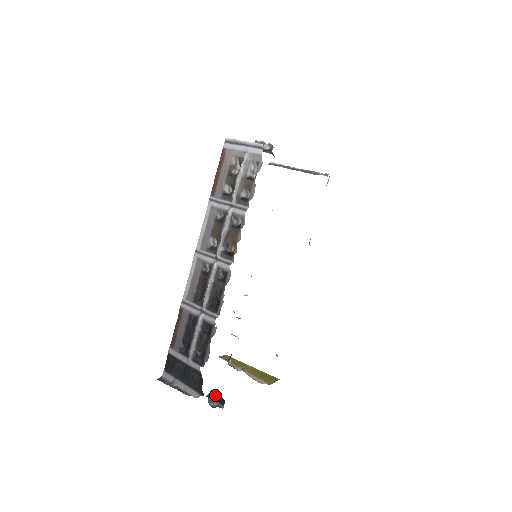
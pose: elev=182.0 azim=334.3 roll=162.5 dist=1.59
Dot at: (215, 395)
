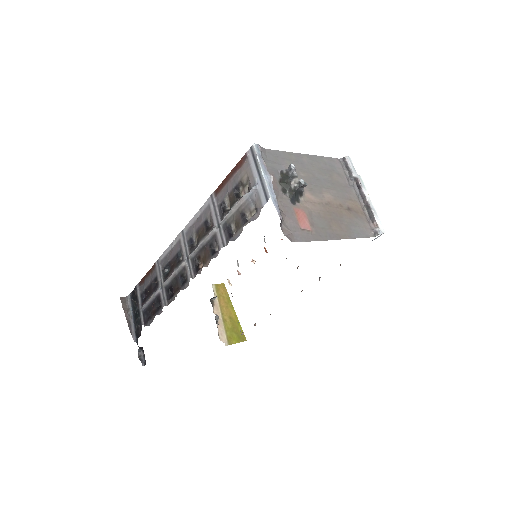
Dot at: occluded
